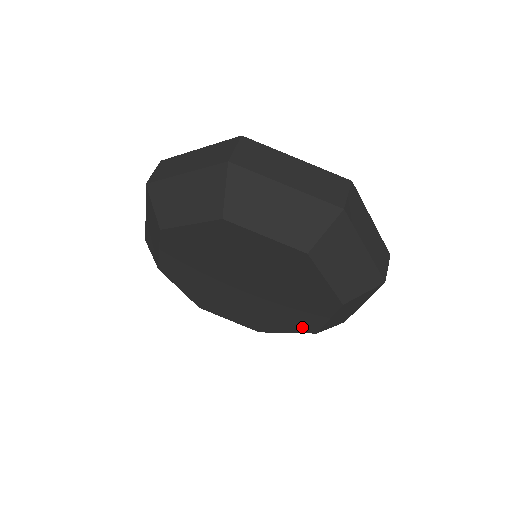
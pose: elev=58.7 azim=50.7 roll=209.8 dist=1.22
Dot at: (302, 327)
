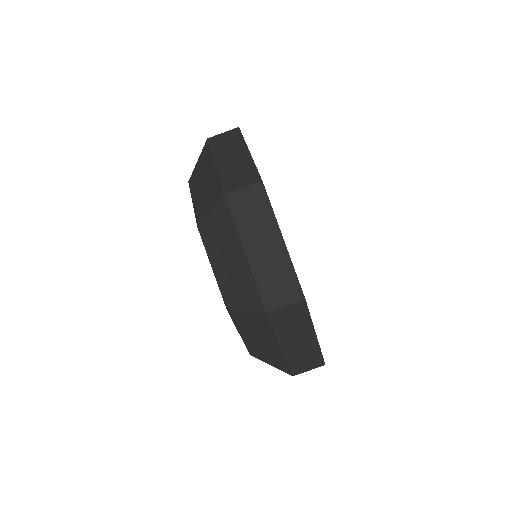
Dot at: occluded
